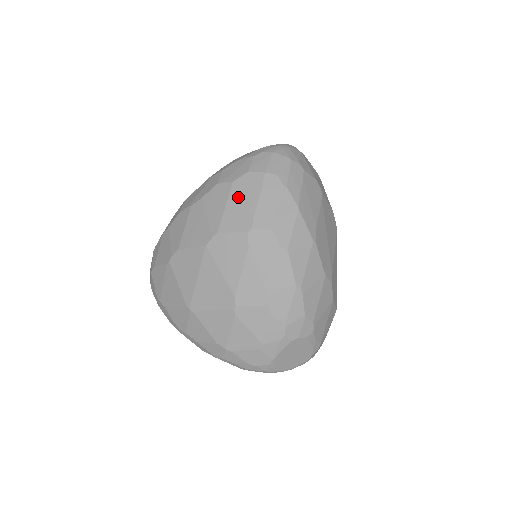
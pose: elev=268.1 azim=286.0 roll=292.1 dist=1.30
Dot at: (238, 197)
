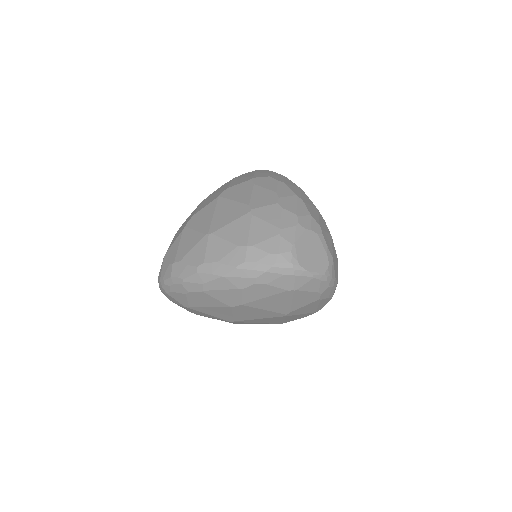
Dot at: (239, 178)
